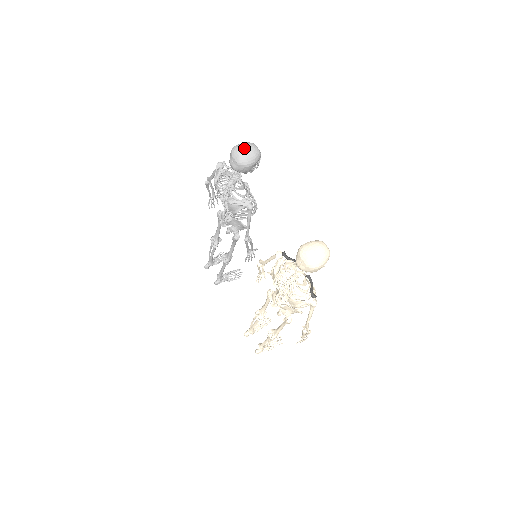
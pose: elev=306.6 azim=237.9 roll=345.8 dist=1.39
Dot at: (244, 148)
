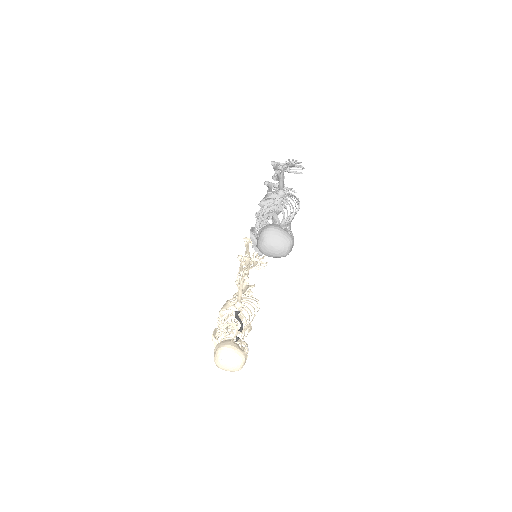
Dot at: (272, 244)
